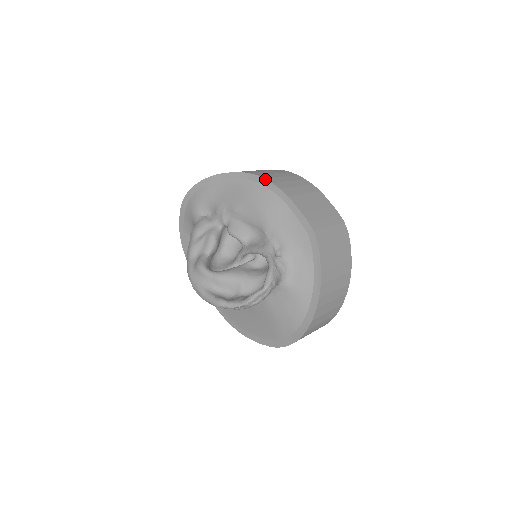
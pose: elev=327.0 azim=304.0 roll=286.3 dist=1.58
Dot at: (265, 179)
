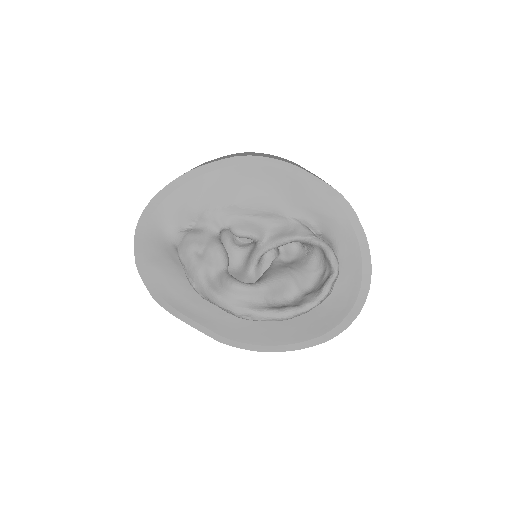
Dot at: (263, 157)
